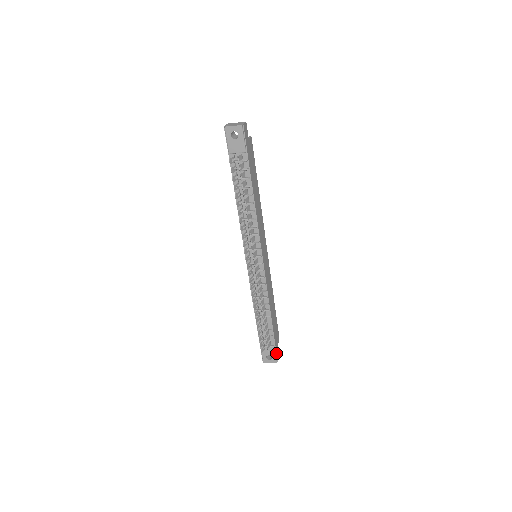
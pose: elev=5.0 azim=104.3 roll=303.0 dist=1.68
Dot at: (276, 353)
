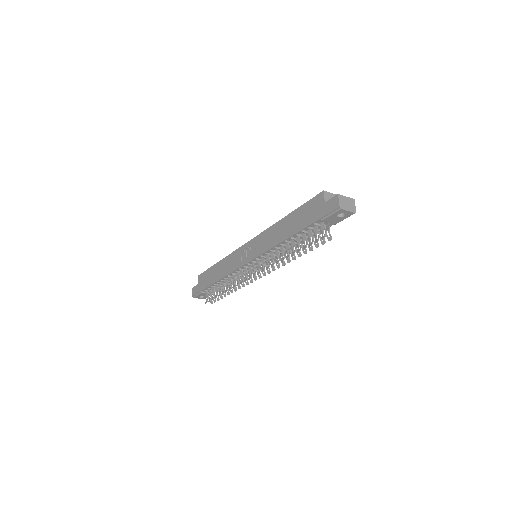
Dot at: occluded
